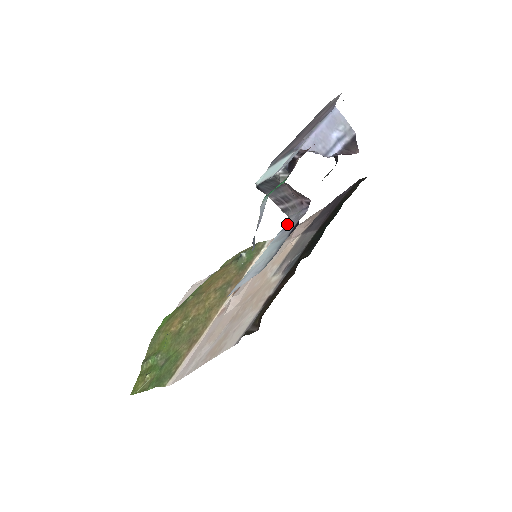
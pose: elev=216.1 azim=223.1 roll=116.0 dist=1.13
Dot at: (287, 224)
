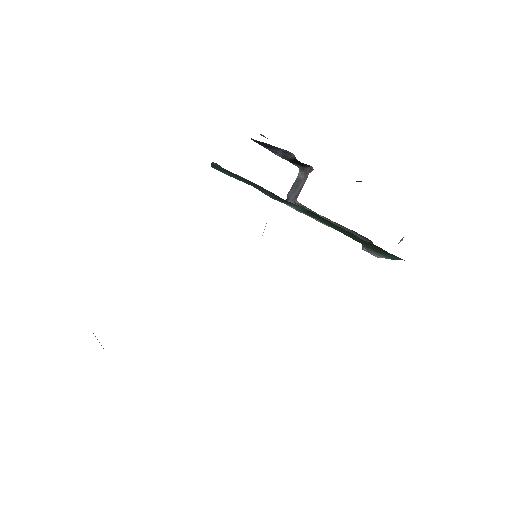
Dot at: occluded
